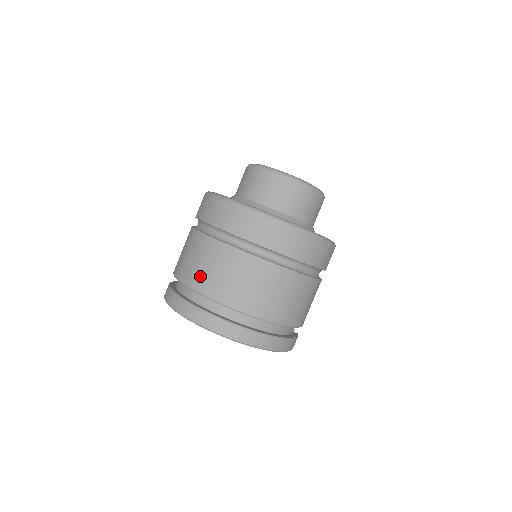
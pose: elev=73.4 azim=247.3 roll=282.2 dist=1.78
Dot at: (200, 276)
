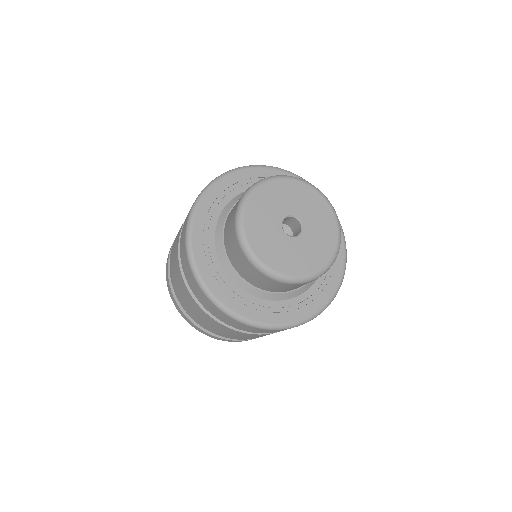
Dot at: (195, 317)
